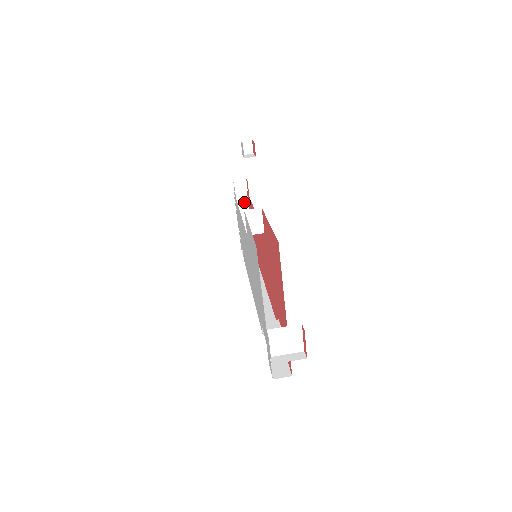
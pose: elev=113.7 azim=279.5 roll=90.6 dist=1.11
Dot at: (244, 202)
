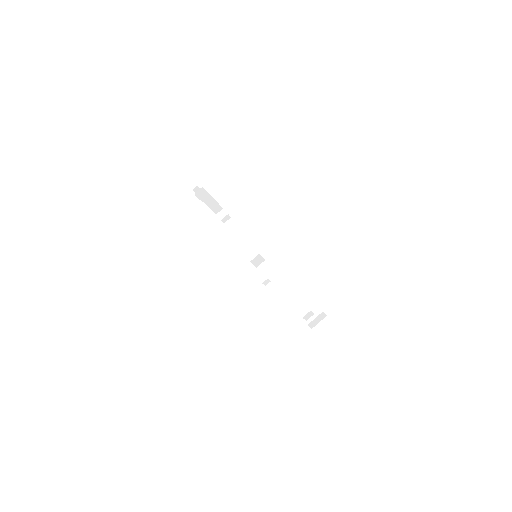
Dot at: occluded
